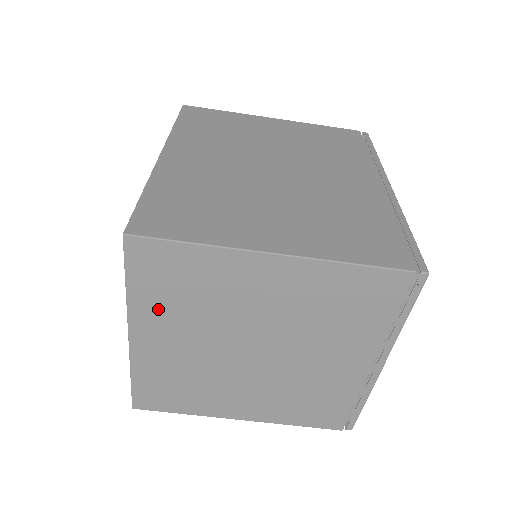
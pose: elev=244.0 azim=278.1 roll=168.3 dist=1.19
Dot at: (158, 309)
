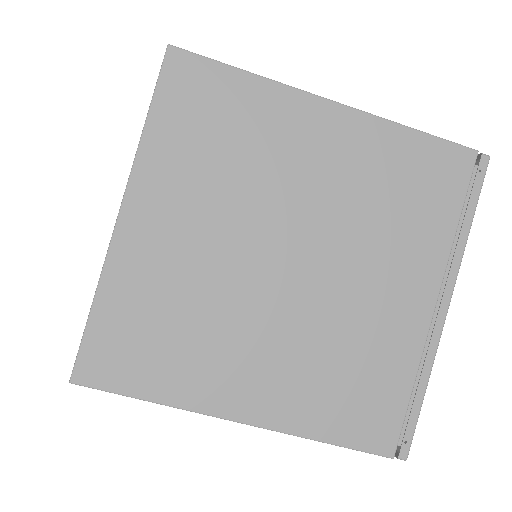
Dot at: (176, 166)
